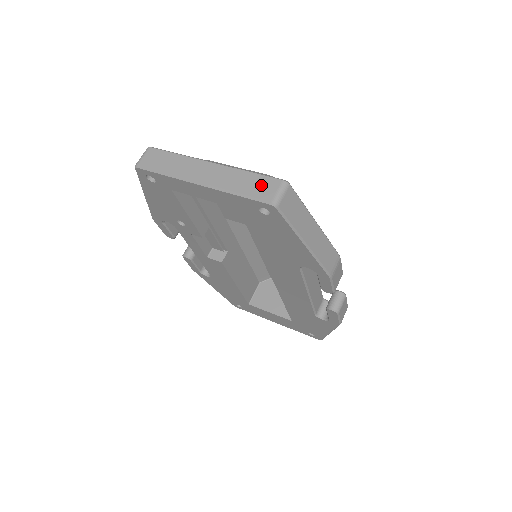
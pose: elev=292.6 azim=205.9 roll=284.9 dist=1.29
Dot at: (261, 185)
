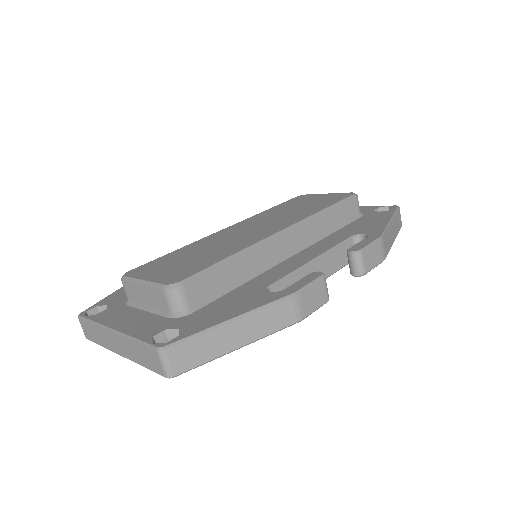
Dot at: (149, 358)
